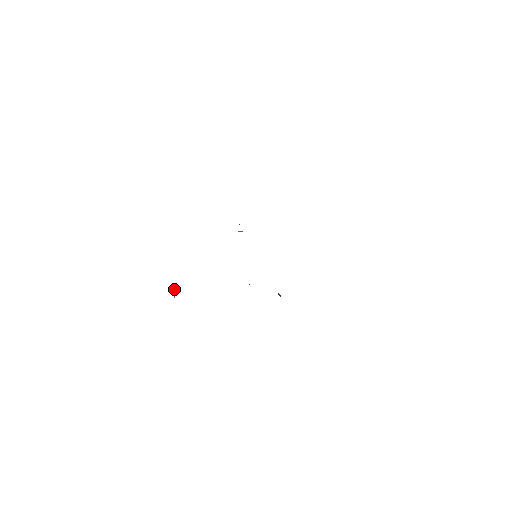
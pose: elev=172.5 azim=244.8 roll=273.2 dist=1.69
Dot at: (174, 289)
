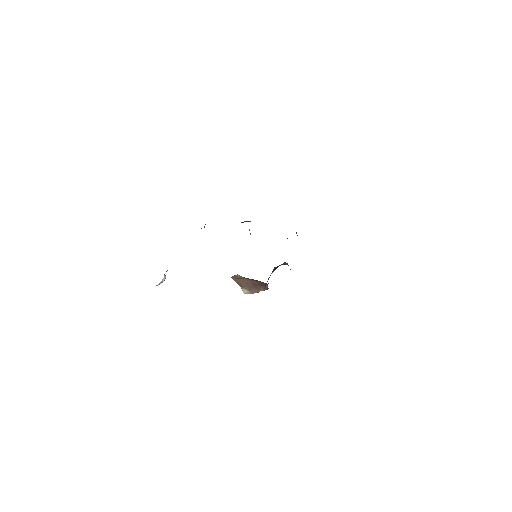
Dot at: (165, 275)
